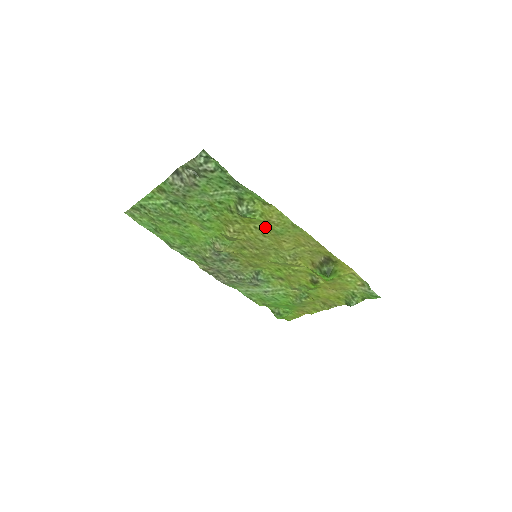
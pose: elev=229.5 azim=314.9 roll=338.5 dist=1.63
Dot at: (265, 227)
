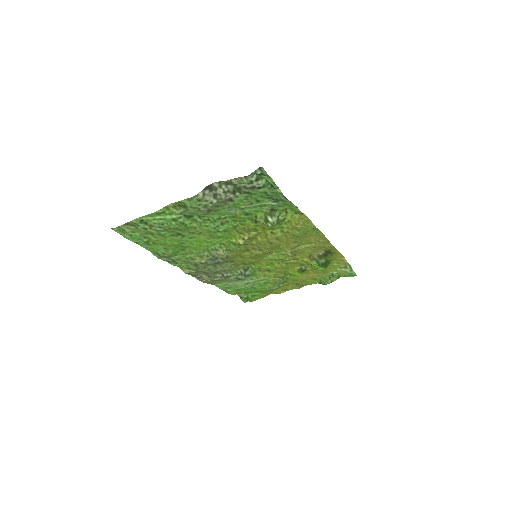
Dot at: (283, 232)
